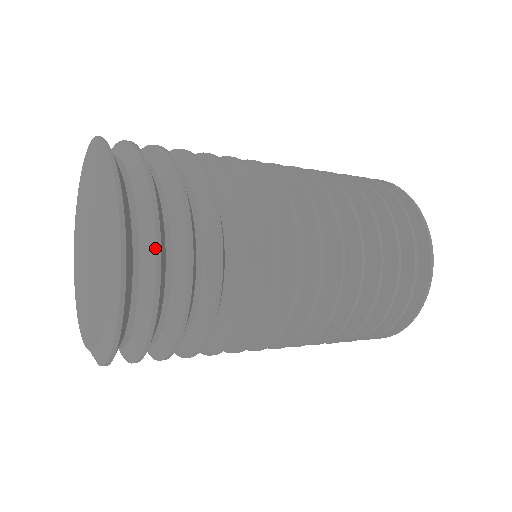
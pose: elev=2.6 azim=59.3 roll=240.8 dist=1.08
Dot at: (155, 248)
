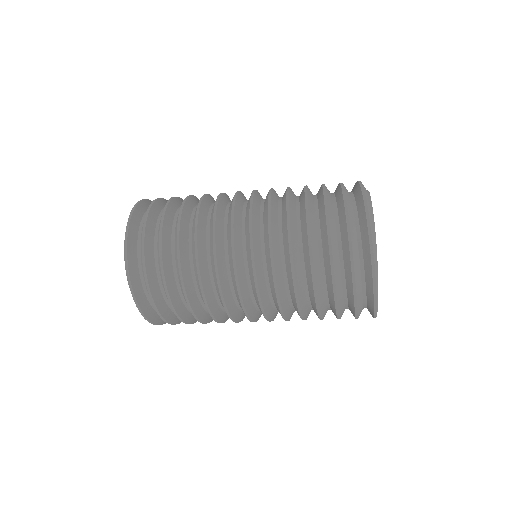
Dot at: (147, 212)
